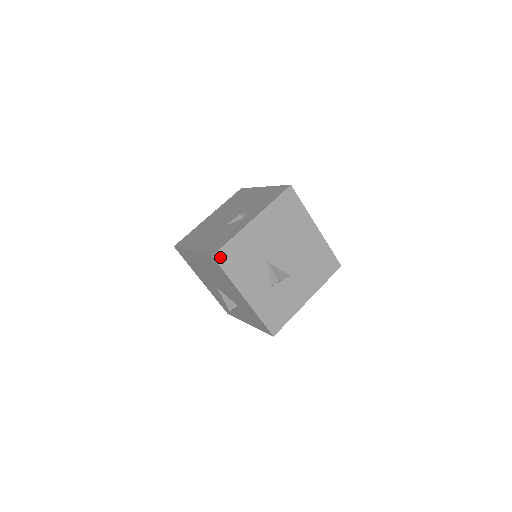
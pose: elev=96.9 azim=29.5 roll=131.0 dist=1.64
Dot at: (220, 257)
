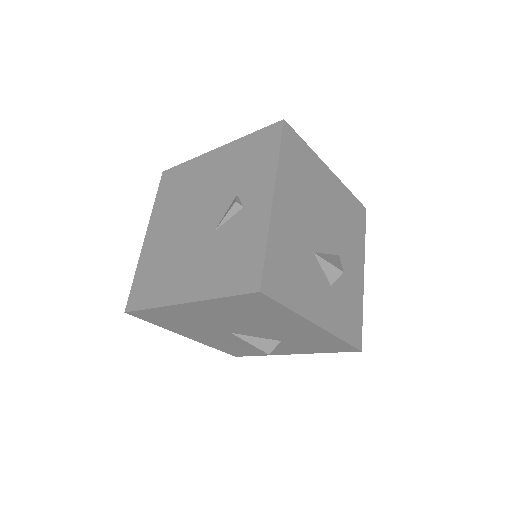
Dot at: (268, 286)
